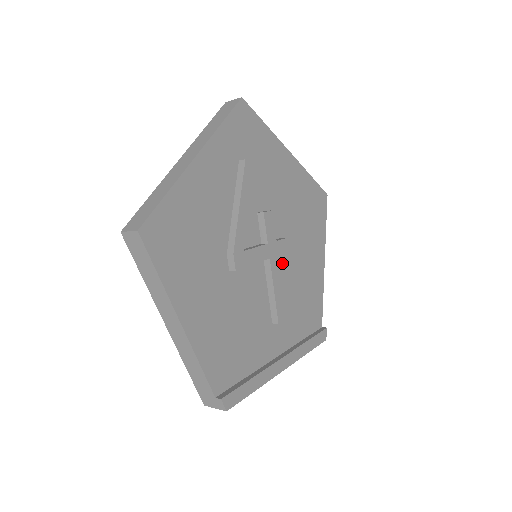
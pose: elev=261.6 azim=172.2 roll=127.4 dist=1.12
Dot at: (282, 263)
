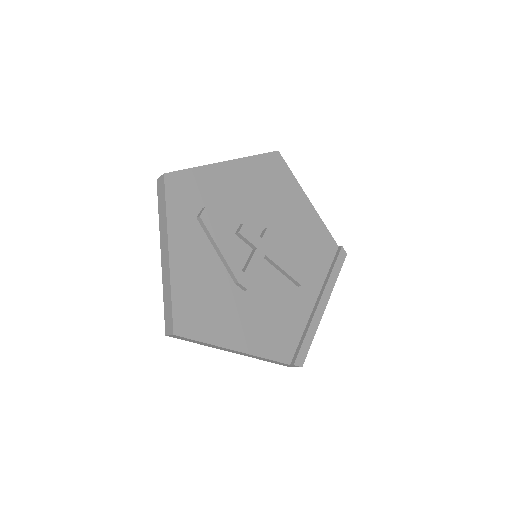
Dot at: (277, 243)
